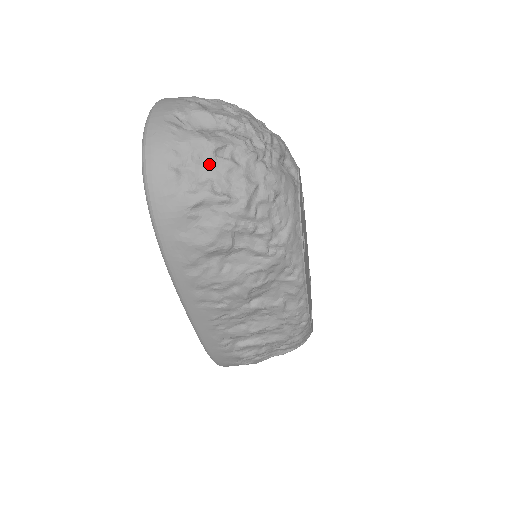
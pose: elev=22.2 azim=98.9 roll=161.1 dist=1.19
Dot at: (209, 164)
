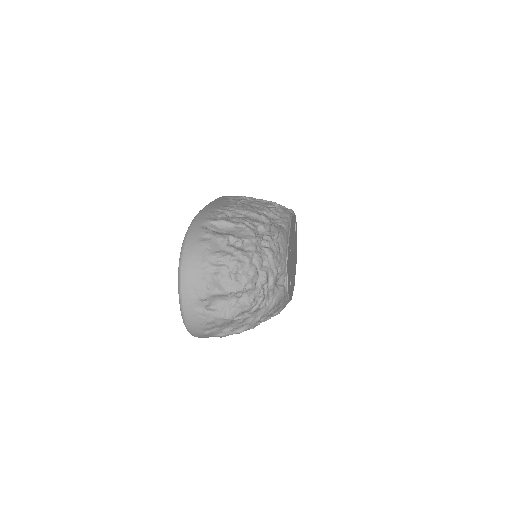
Dot at: (229, 324)
